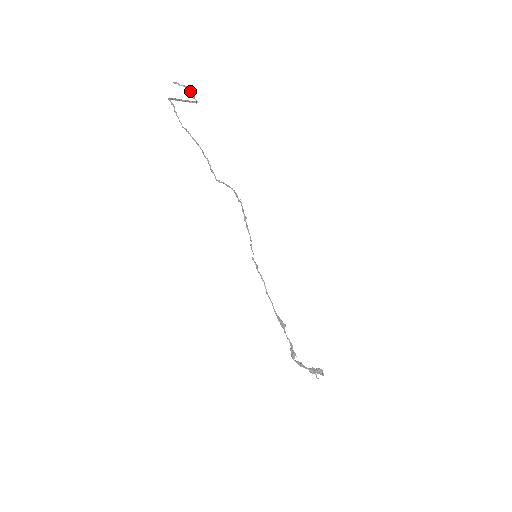
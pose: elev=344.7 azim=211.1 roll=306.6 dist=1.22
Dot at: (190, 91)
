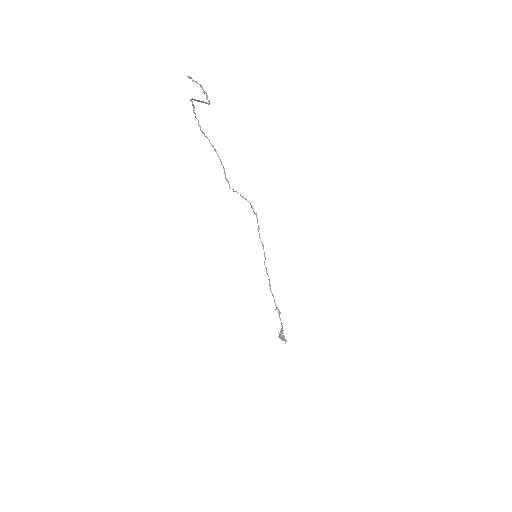
Dot at: occluded
